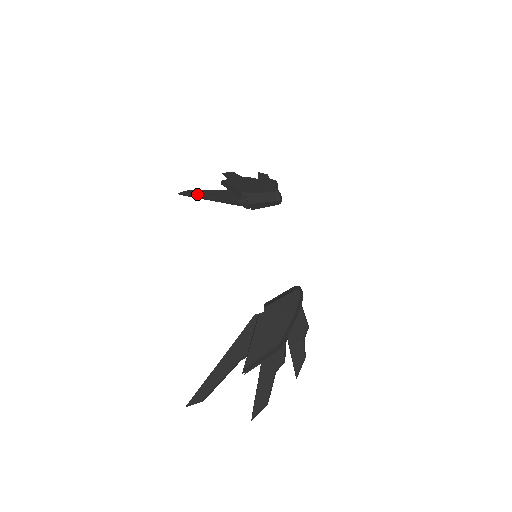
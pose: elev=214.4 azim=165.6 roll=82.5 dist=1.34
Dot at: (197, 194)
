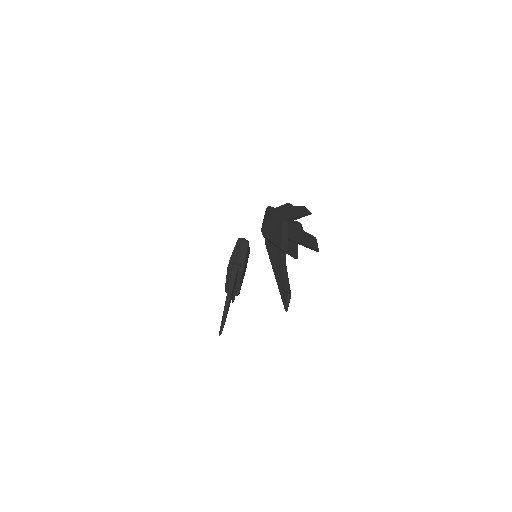
Dot at: (223, 314)
